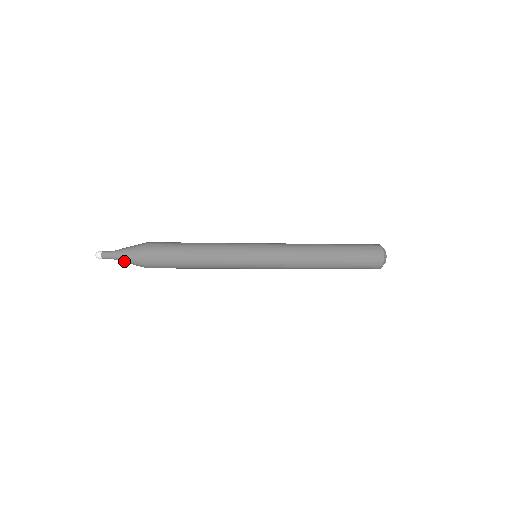
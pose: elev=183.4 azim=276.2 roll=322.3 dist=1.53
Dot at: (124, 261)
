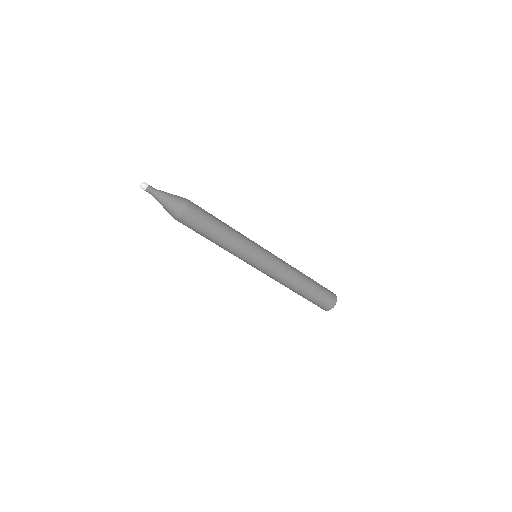
Dot at: (164, 201)
